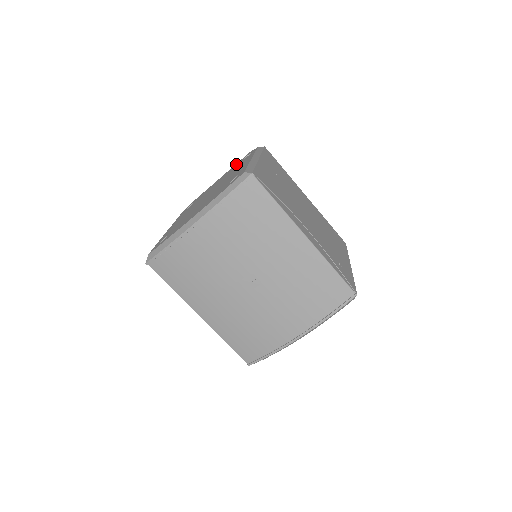
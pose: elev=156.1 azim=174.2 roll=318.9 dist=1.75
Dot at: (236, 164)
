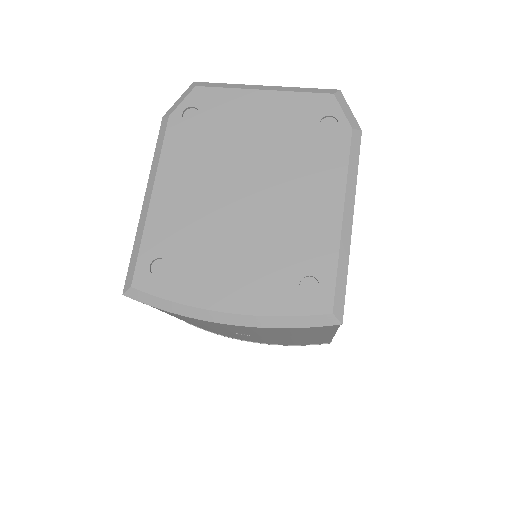
Dot at: (301, 104)
